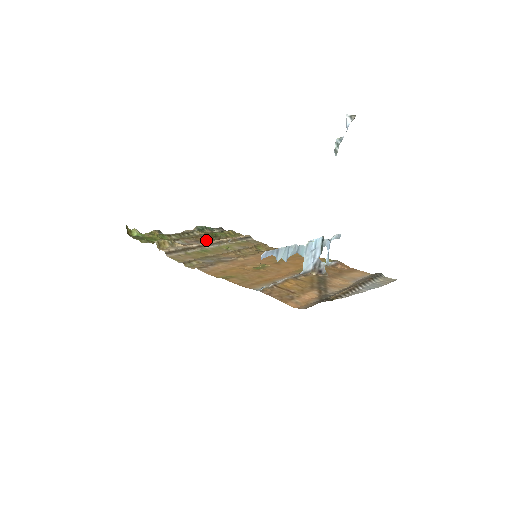
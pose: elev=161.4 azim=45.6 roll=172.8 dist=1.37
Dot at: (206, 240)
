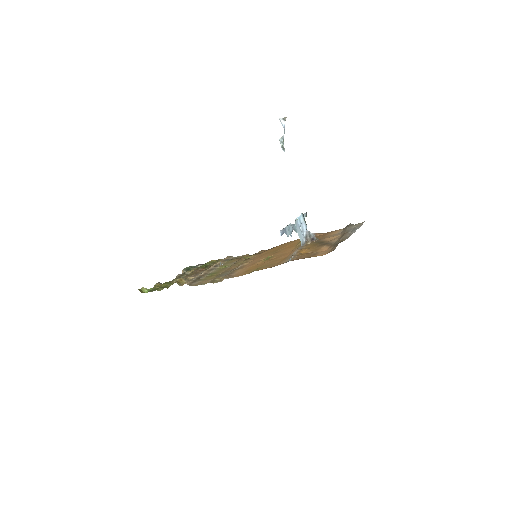
Dot at: (202, 272)
